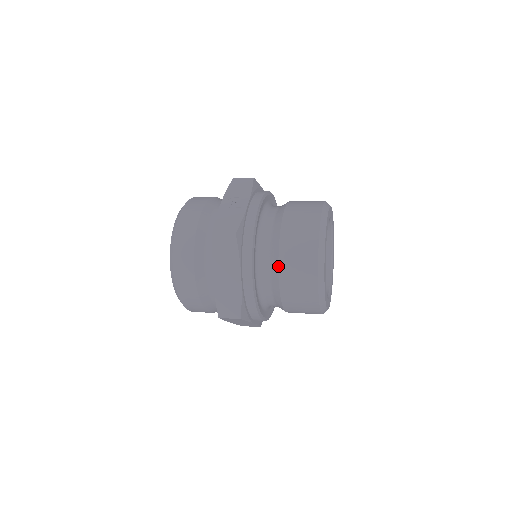
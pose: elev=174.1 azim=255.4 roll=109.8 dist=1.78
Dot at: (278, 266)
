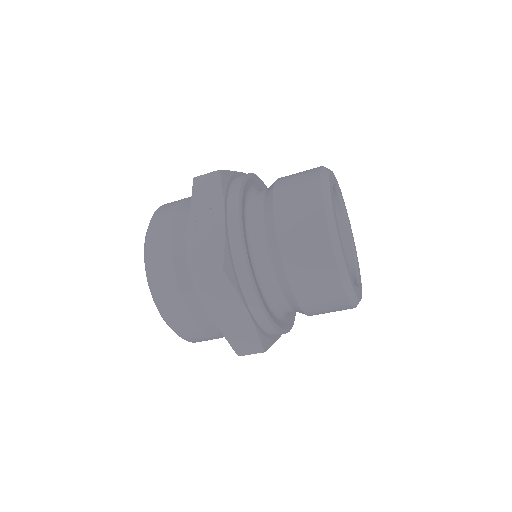
Dot at: (289, 284)
